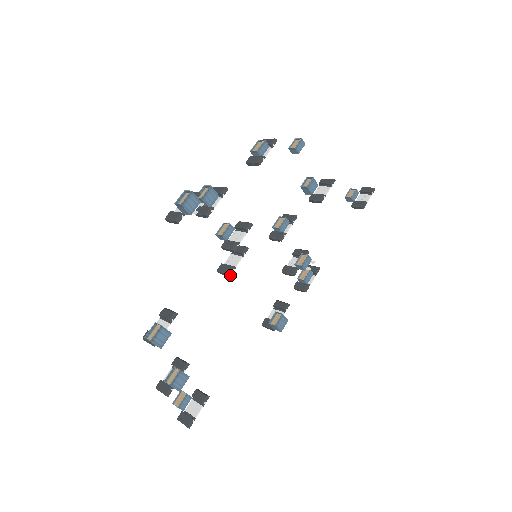
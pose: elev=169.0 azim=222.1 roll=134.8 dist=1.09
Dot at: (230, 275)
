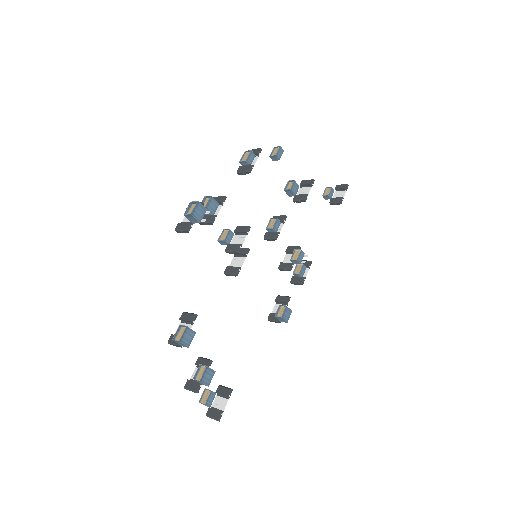
Dot at: (237, 275)
